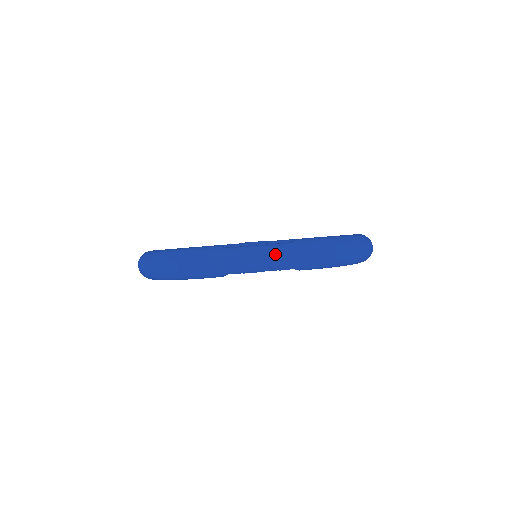
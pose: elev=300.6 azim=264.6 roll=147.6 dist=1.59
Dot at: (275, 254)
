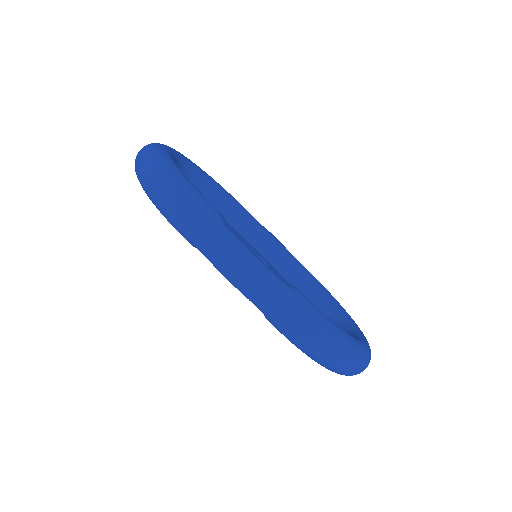
Dot at: (259, 281)
